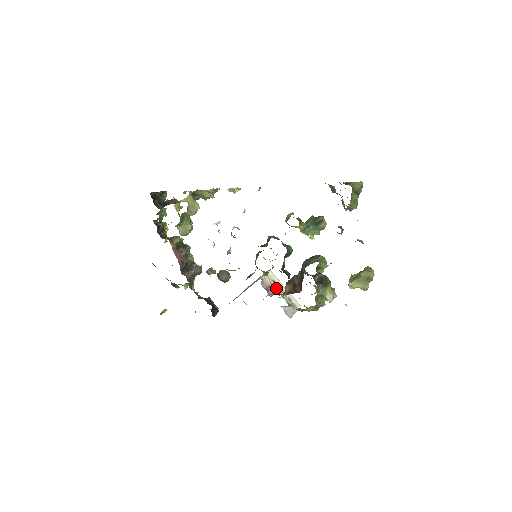
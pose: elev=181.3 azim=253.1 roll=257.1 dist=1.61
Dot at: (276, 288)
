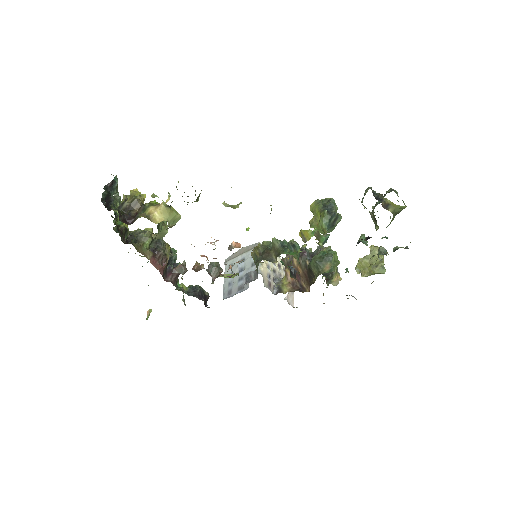
Dot at: (273, 268)
